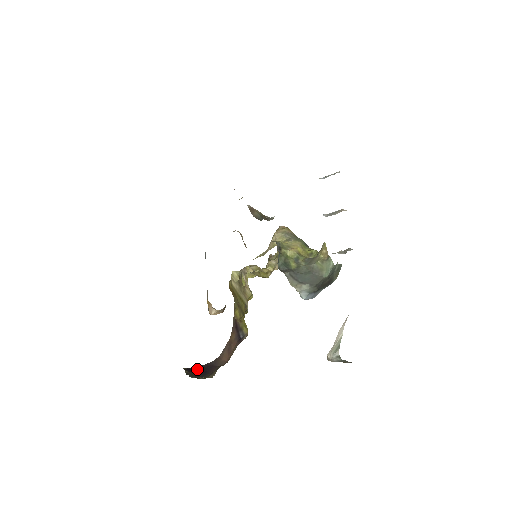
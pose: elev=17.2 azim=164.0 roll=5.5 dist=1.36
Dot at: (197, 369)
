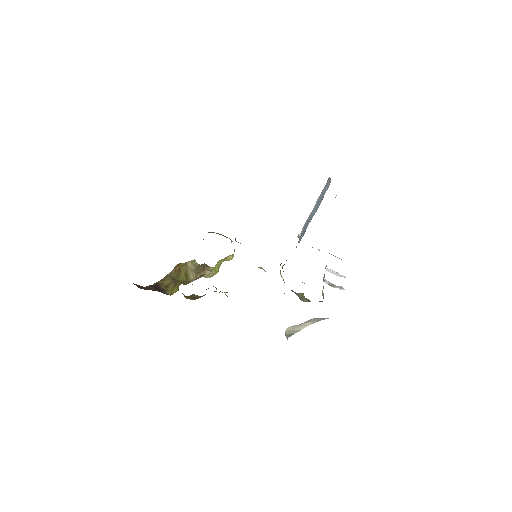
Dot at: occluded
